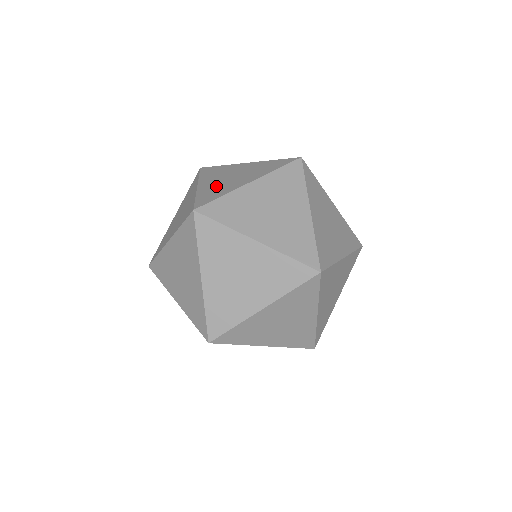
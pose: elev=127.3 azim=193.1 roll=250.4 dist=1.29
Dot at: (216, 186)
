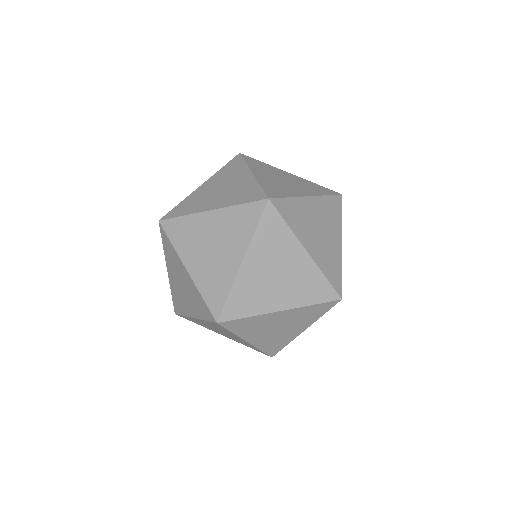
Dot at: (275, 183)
